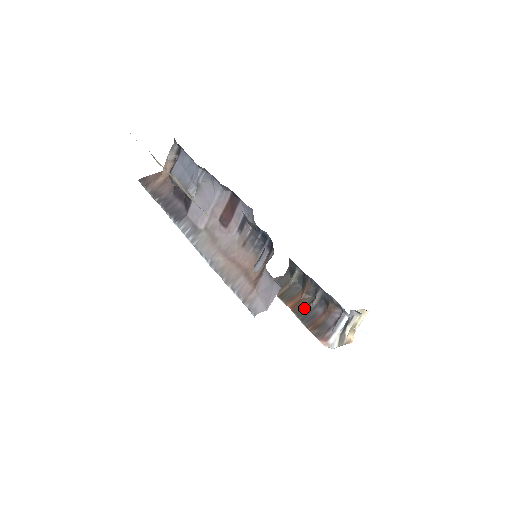
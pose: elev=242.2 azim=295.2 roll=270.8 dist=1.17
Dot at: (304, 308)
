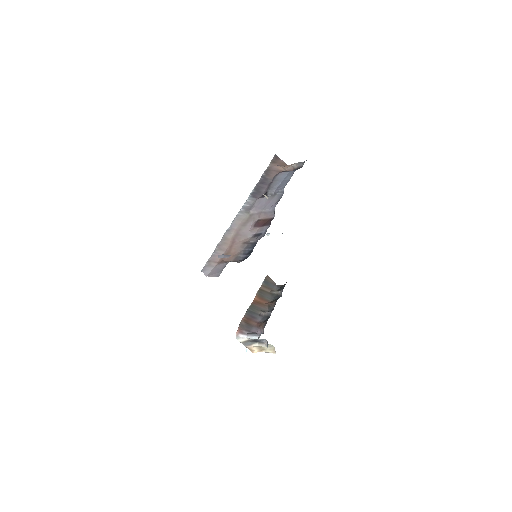
Dot at: (257, 309)
